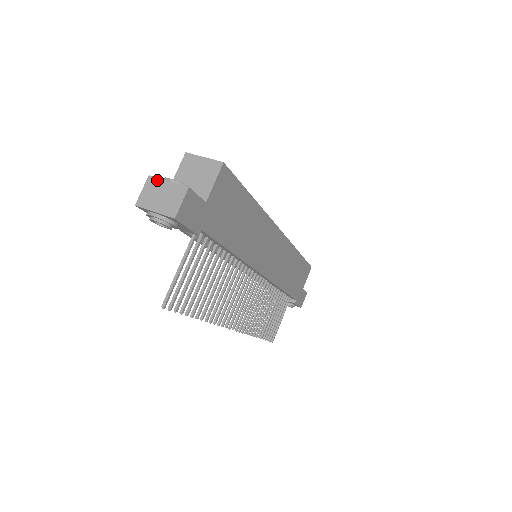
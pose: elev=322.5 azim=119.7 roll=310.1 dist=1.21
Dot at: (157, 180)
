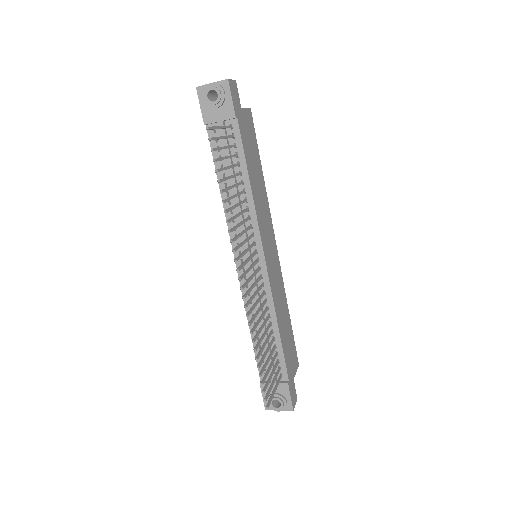
Dot at: occluded
